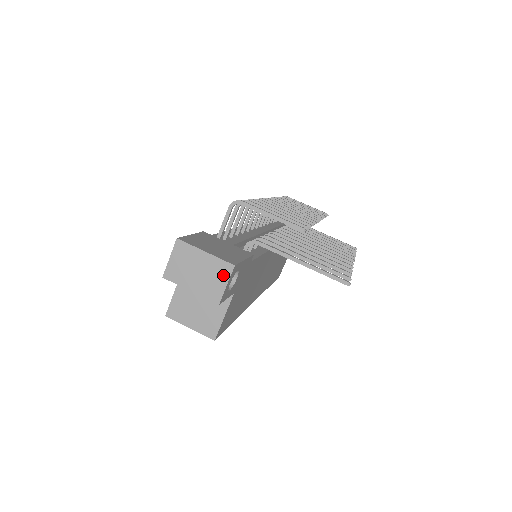
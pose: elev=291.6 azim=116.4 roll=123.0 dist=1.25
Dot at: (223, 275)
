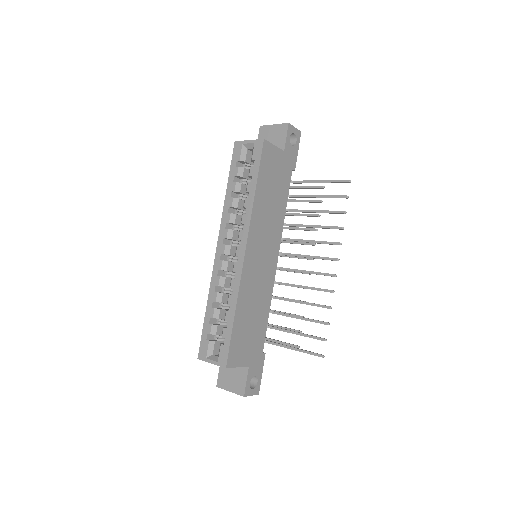
Dot at: occluded
